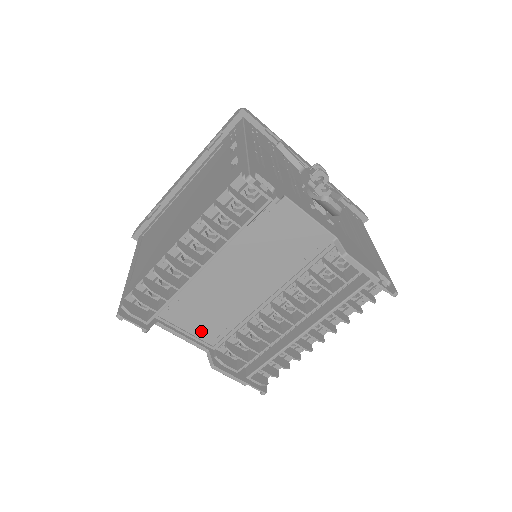
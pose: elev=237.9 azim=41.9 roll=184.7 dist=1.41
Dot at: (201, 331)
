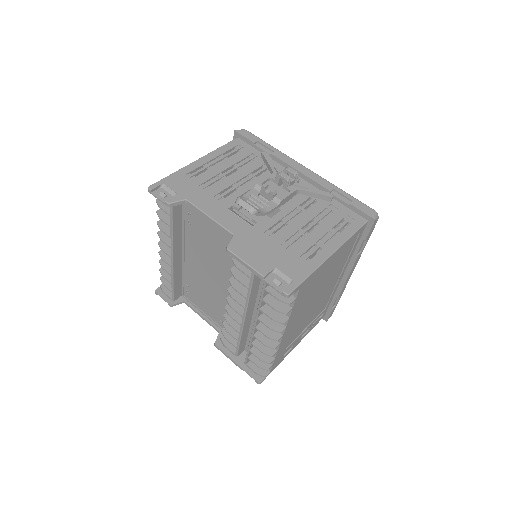
Dot at: (211, 314)
